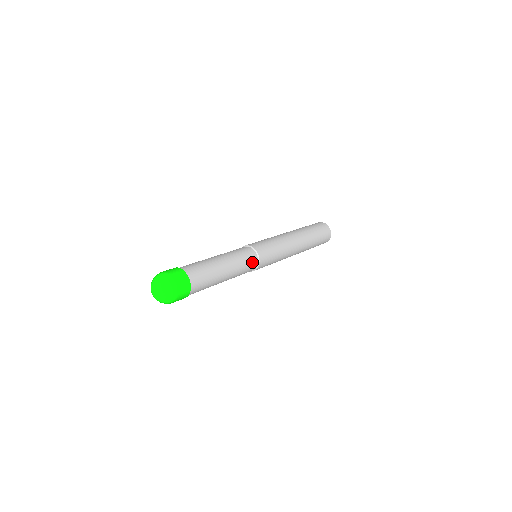
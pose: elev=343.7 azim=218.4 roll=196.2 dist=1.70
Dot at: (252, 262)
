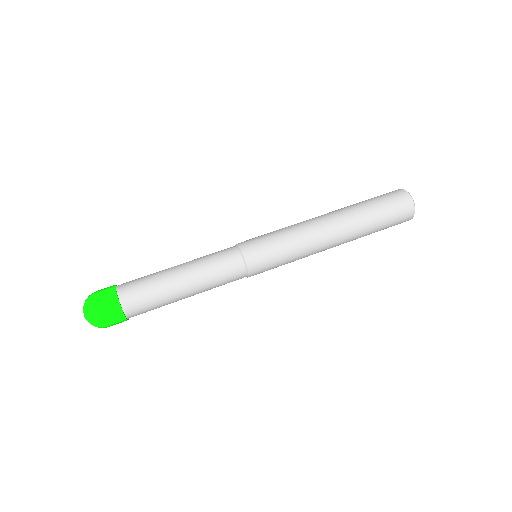
Dot at: (234, 272)
